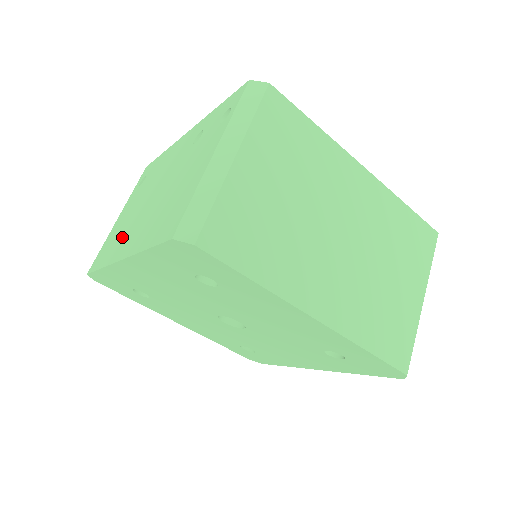
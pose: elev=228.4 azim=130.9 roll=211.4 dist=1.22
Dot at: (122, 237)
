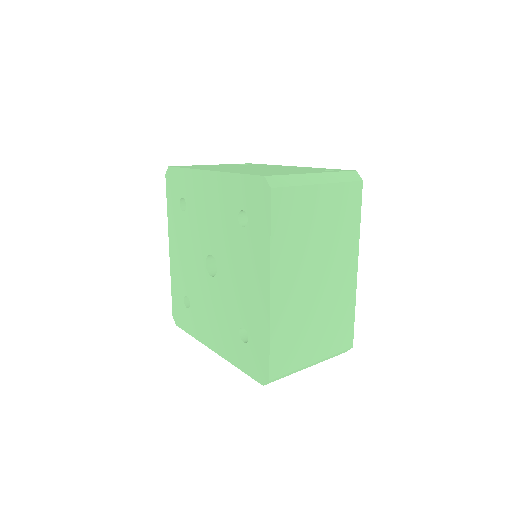
Dot at: occluded
